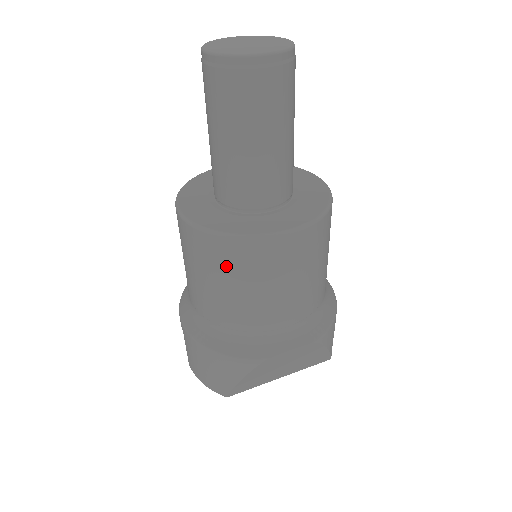
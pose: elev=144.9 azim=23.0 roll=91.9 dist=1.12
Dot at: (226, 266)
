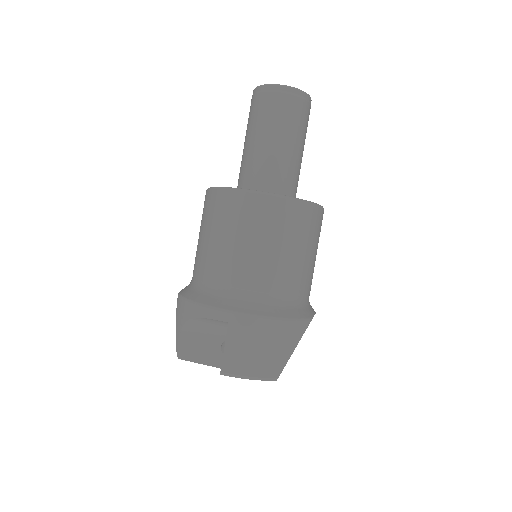
Dot at: (300, 228)
